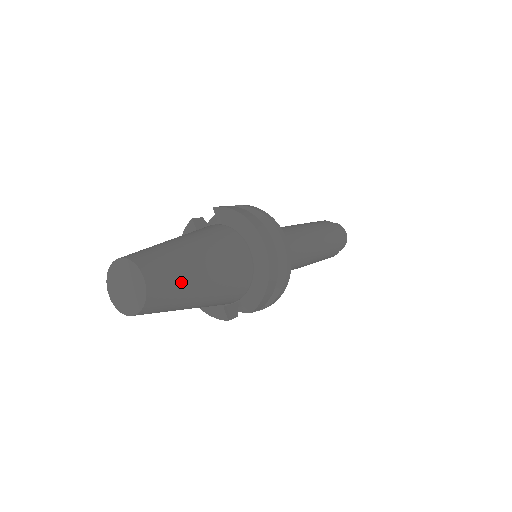
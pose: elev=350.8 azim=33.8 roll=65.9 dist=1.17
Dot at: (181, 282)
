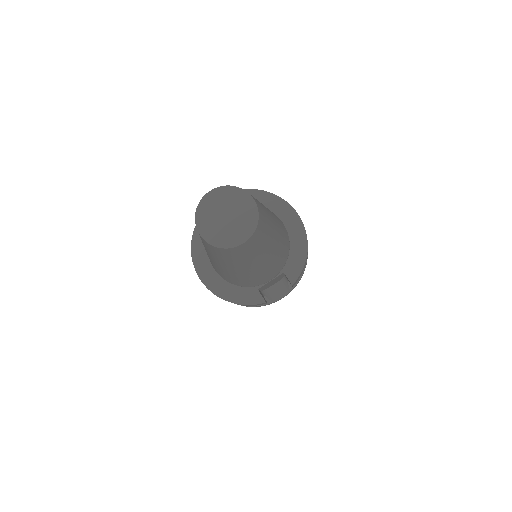
Dot at: (268, 219)
